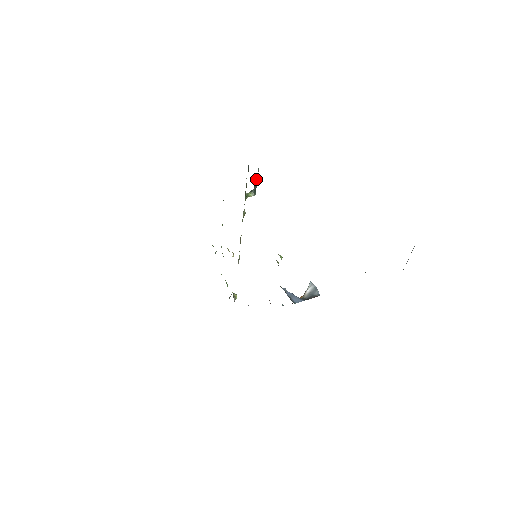
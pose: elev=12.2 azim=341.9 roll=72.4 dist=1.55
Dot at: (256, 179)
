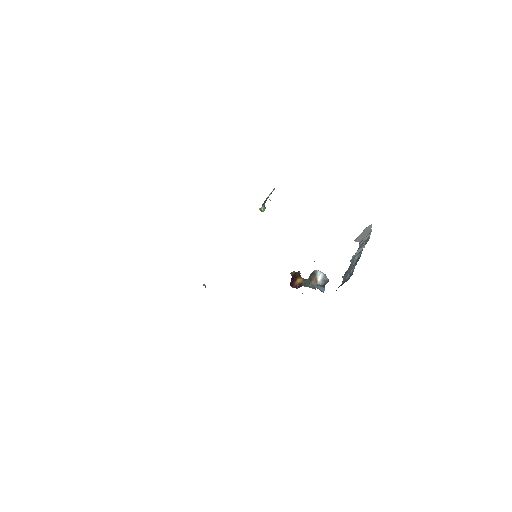
Dot at: occluded
